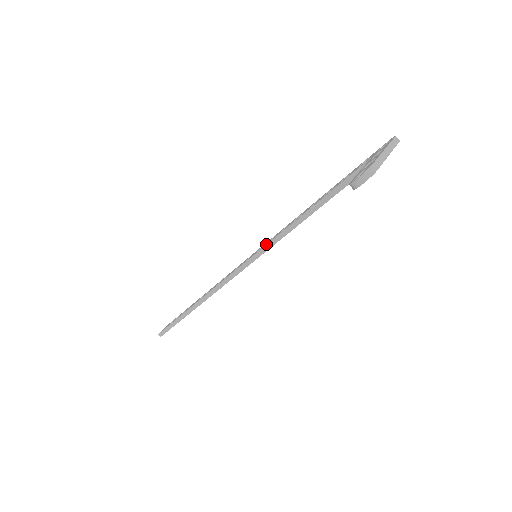
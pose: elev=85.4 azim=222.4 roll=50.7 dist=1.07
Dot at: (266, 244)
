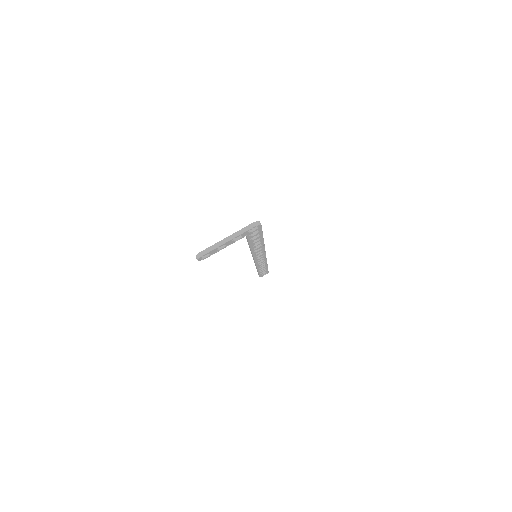
Dot at: (251, 253)
